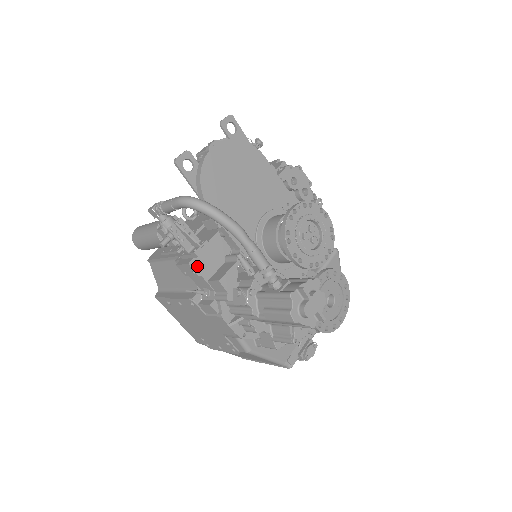
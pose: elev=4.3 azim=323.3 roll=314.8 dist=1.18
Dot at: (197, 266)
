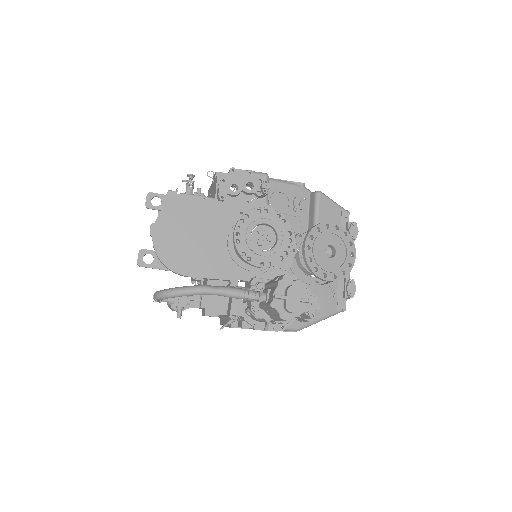
Dot at: (212, 312)
